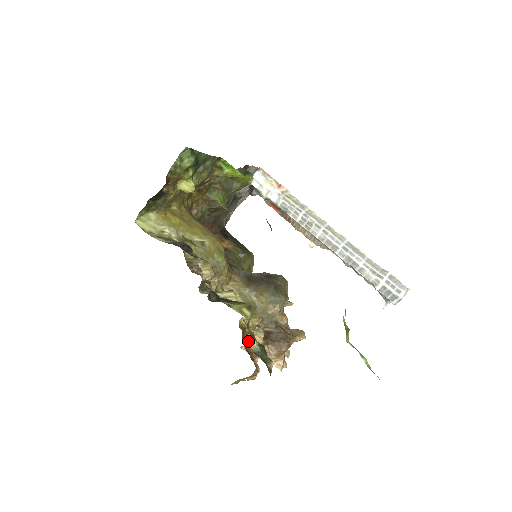
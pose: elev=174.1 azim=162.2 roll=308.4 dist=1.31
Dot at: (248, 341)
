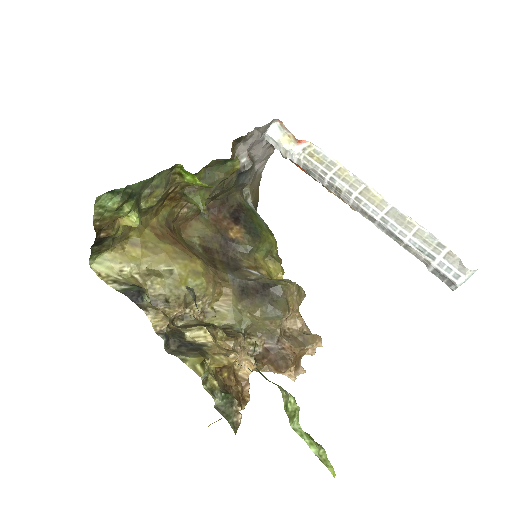
Dot at: (232, 373)
